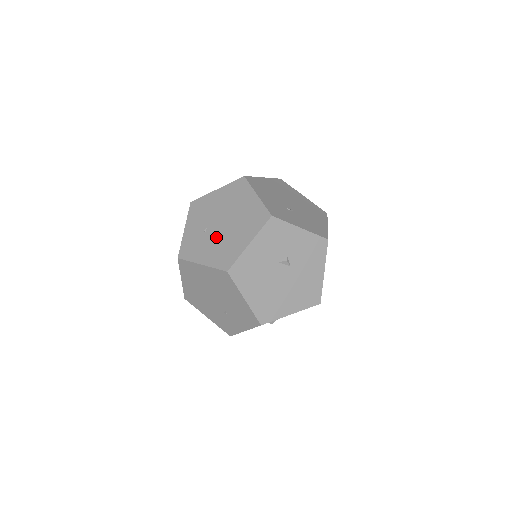
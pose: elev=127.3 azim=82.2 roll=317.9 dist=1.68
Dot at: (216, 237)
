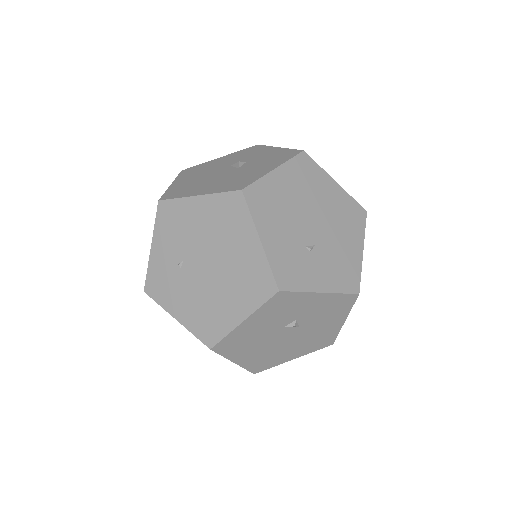
Dot at: (196, 285)
